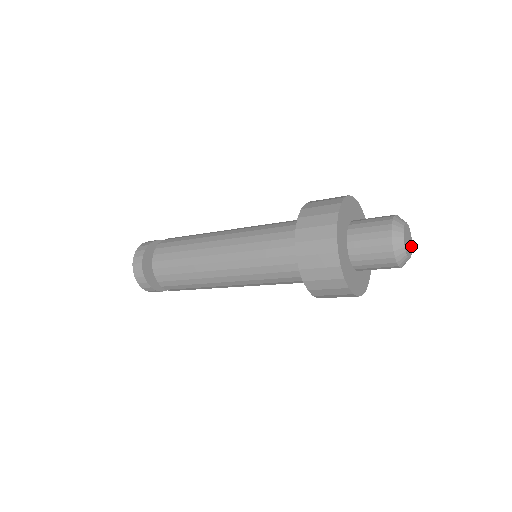
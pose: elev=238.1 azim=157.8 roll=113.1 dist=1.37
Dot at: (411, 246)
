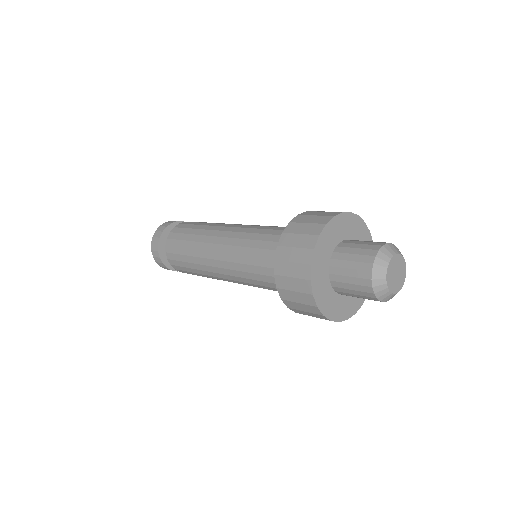
Dot at: (403, 278)
